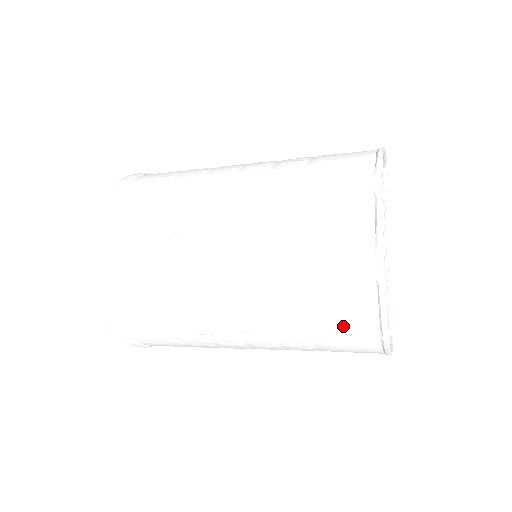
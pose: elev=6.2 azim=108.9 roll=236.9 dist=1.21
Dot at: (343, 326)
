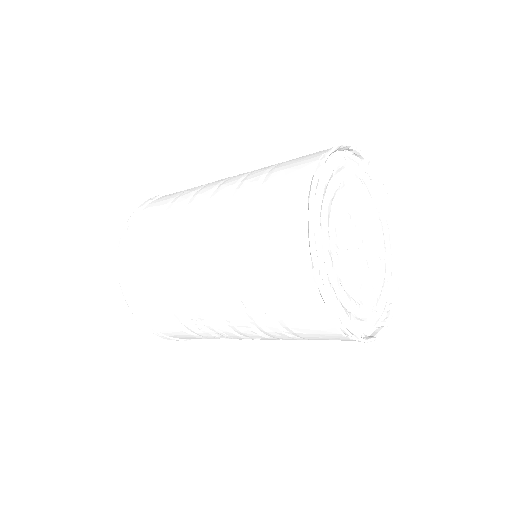
Dot at: occluded
